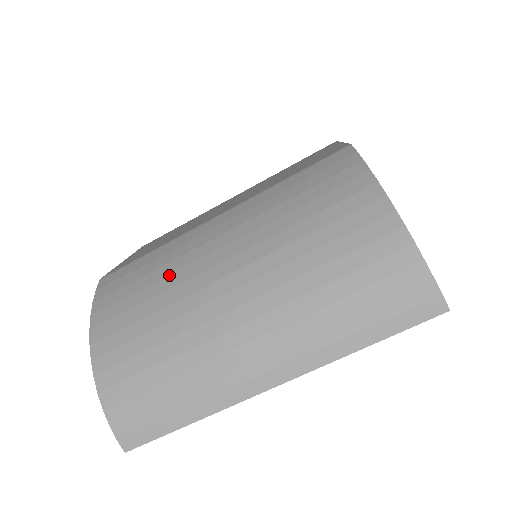
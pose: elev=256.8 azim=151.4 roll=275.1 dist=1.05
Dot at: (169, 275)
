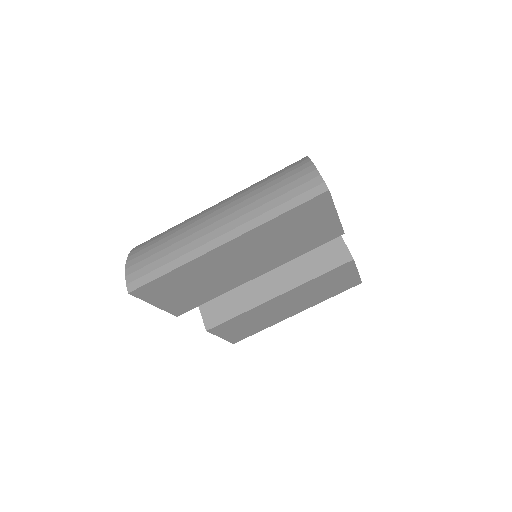
Dot at: occluded
